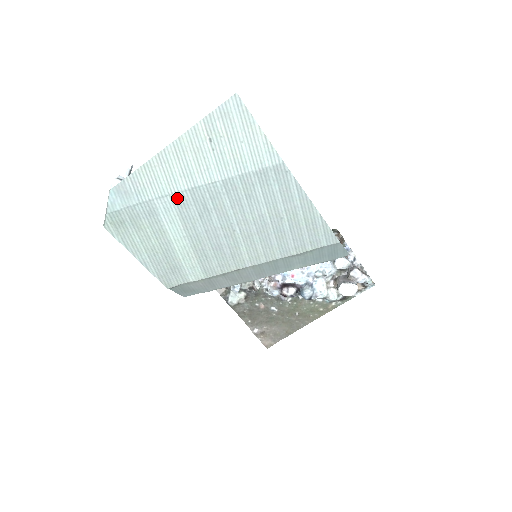
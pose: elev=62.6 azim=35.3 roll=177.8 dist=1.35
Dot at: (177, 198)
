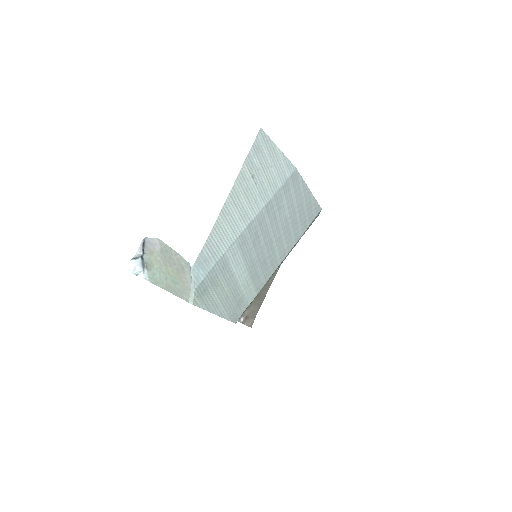
Dot at: (240, 240)
